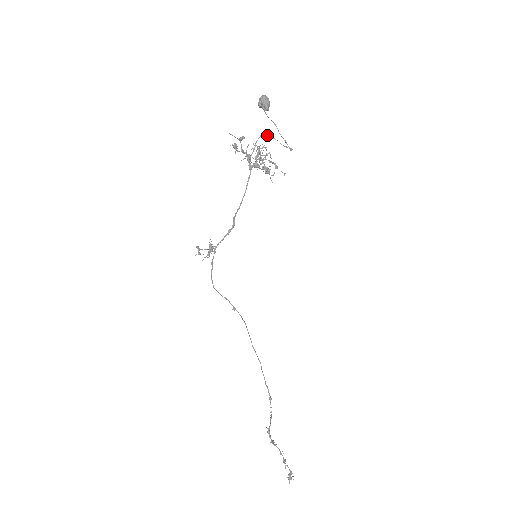
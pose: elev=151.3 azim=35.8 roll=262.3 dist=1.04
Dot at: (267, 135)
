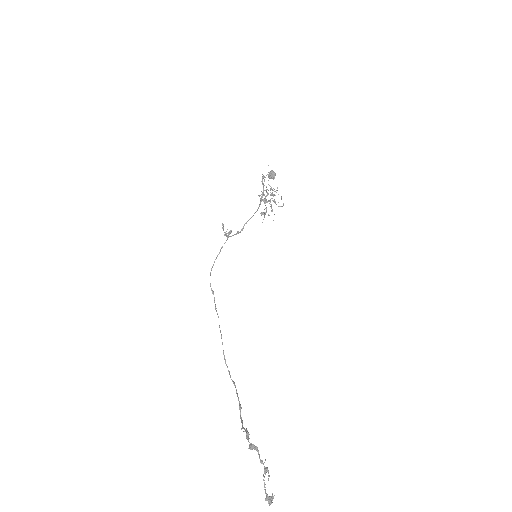
Dot at: occluded
